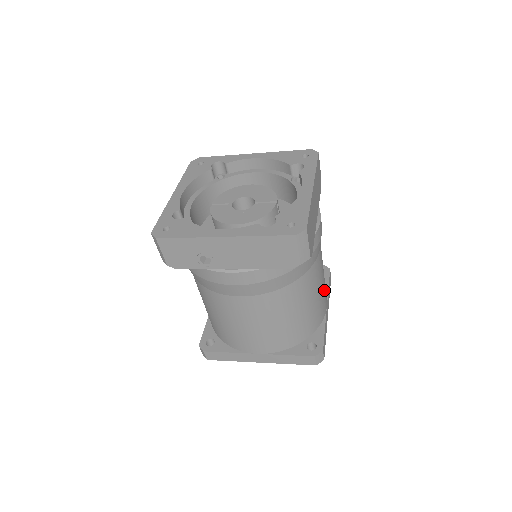
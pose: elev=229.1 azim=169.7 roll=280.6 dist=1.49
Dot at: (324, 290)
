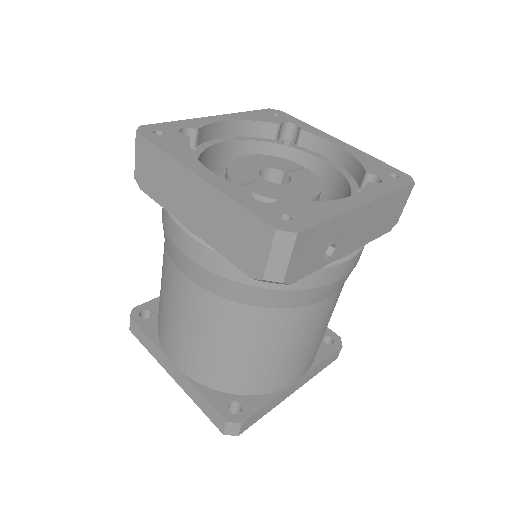
Dot at: occluded
